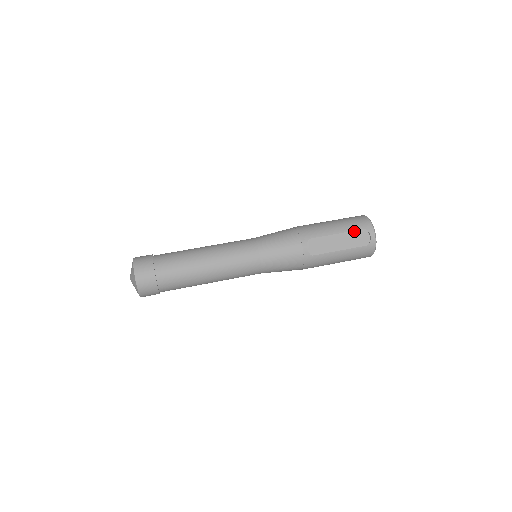
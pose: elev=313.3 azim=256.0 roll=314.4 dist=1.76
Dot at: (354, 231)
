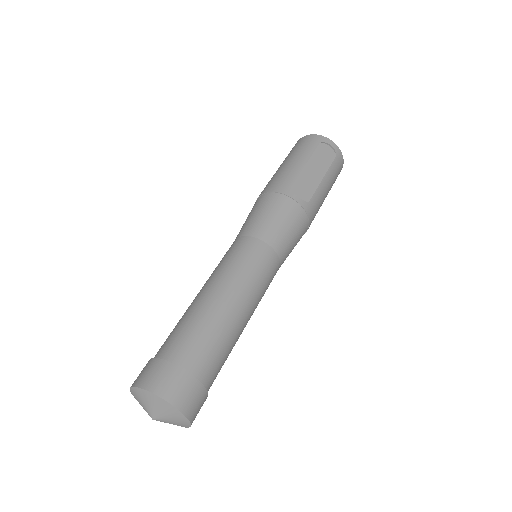
Dot at: (315, 151)
